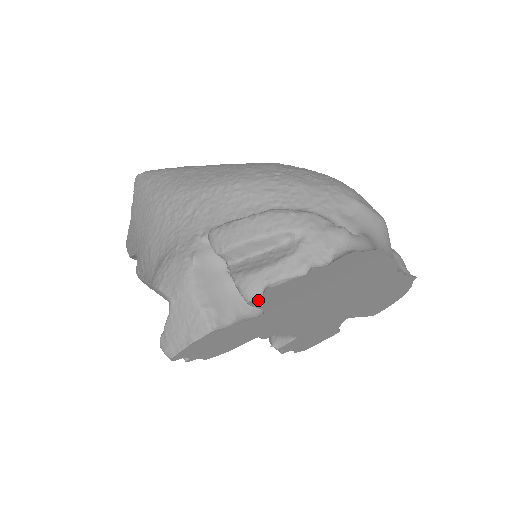
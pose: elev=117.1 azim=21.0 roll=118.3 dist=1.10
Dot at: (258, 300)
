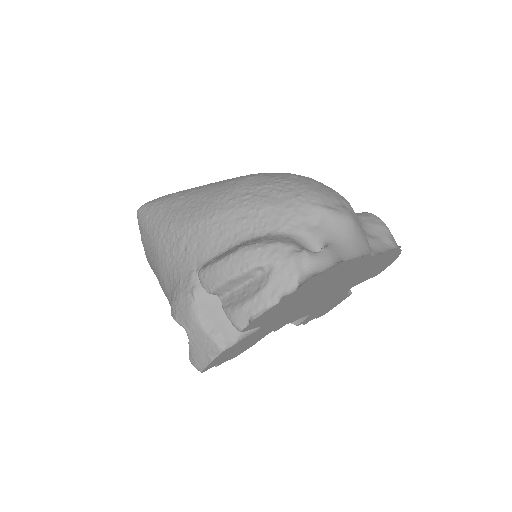
Dot at: (248, 327)
